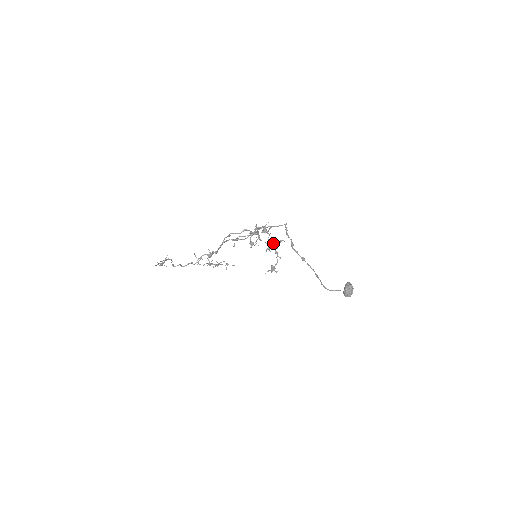
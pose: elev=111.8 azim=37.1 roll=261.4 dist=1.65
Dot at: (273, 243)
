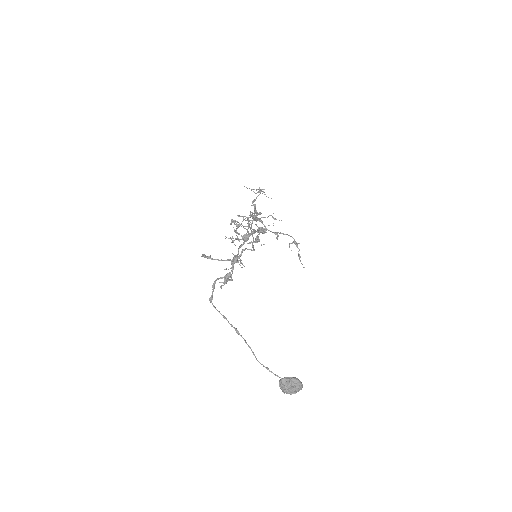
Dot at: (234, 256)
